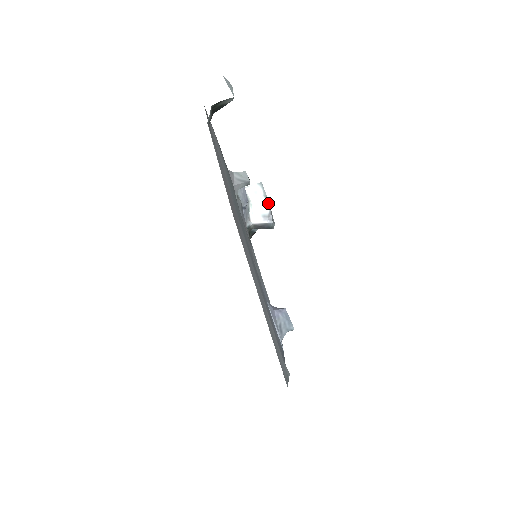
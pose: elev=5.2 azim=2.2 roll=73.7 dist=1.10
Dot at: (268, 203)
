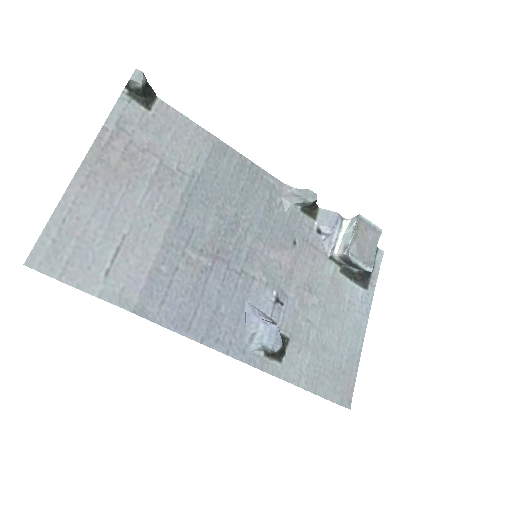
Dot at: (352, 234)
